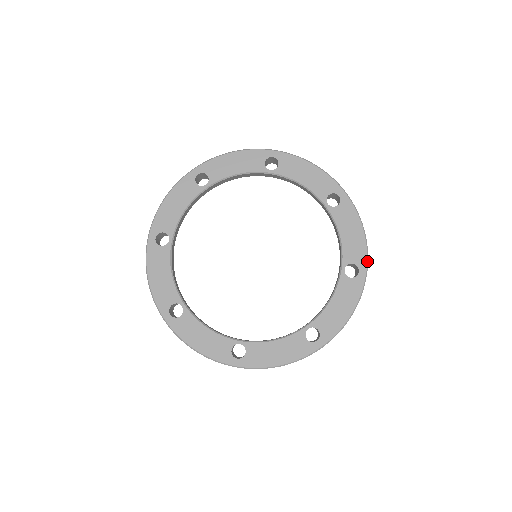
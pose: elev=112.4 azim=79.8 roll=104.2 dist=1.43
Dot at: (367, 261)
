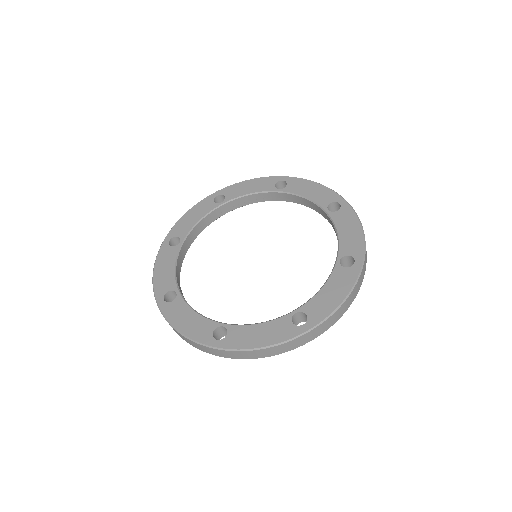
Dot at: (319, 323)
